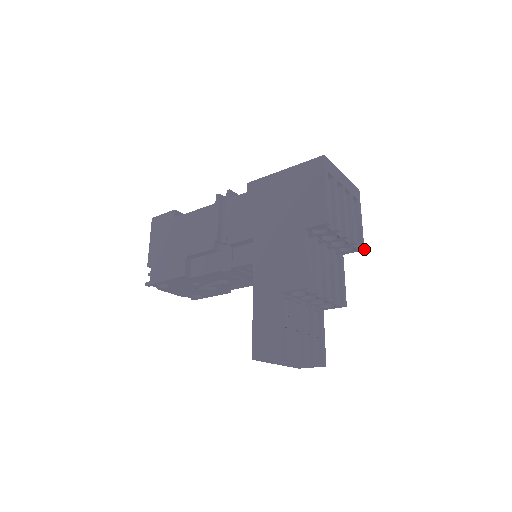
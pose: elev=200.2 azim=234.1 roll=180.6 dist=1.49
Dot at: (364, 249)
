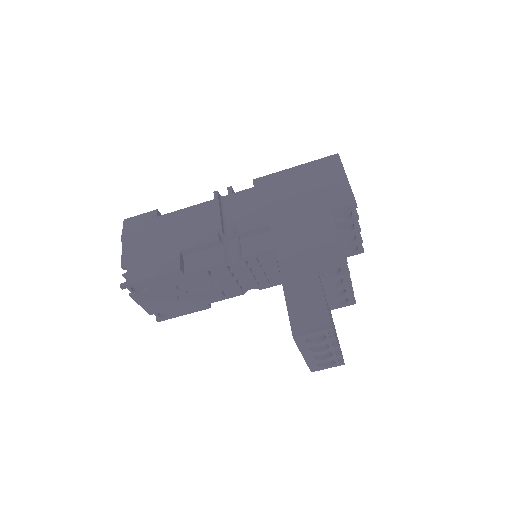
Dot at: occluded
